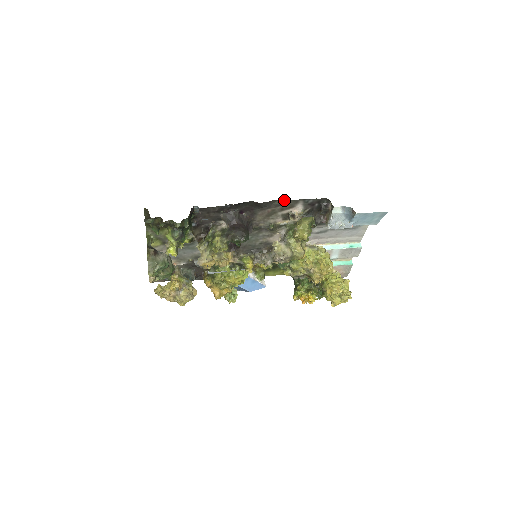
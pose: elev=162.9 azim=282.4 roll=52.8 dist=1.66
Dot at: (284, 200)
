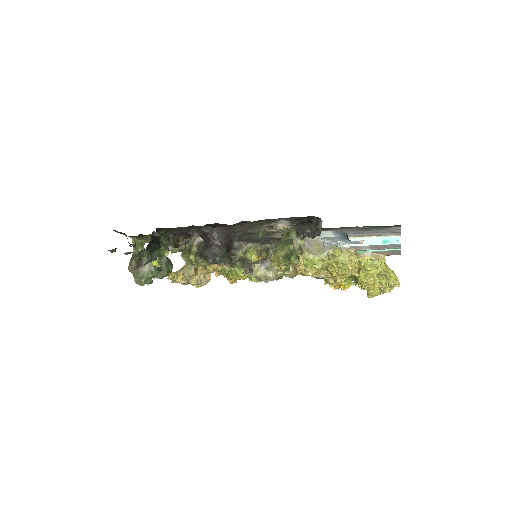
Dot at: occluded
